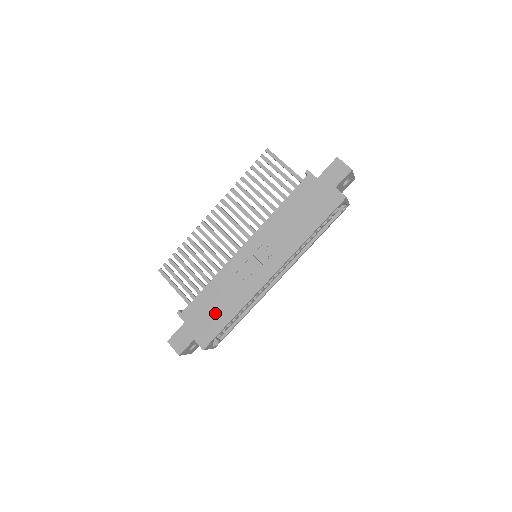
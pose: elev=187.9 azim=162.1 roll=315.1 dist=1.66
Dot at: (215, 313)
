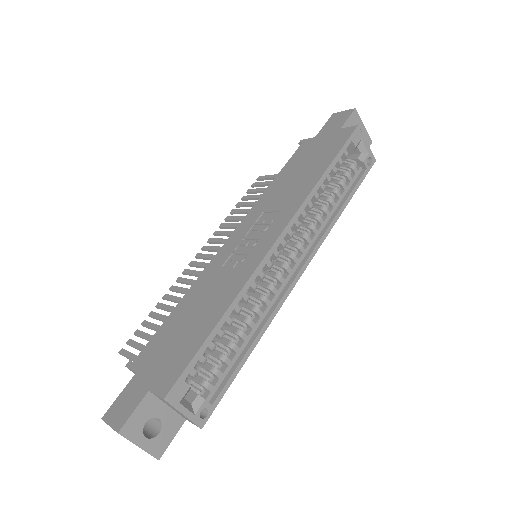
Dot at: (188, 331)
